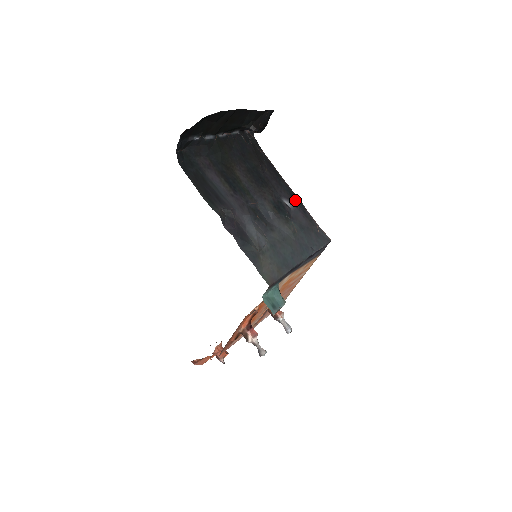
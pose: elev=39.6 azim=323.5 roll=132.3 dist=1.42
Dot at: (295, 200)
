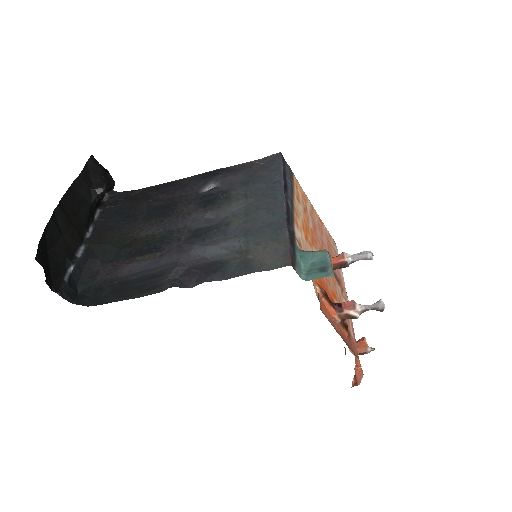
Dot at: (211, 176)
